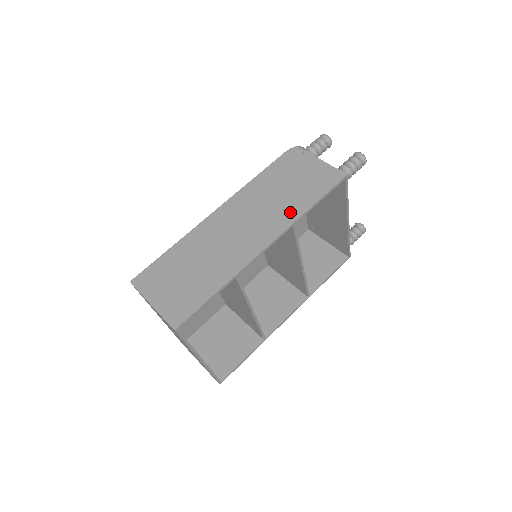
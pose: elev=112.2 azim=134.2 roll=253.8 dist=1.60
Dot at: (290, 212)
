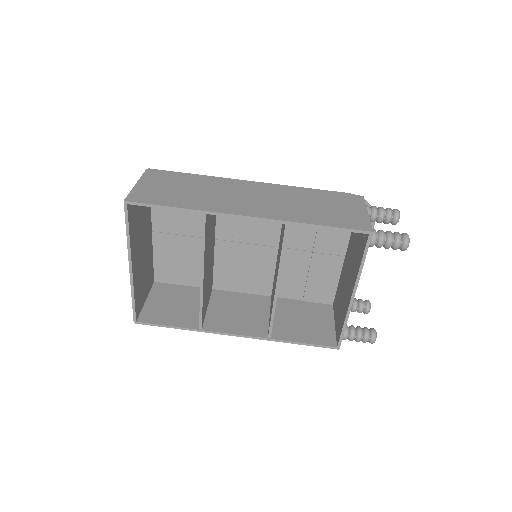
Dot at: (295, 215)
